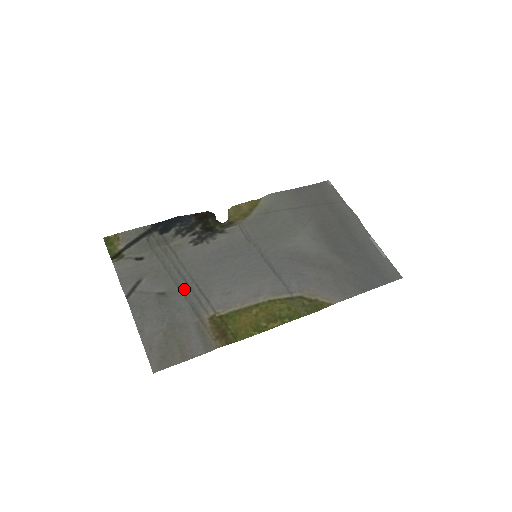
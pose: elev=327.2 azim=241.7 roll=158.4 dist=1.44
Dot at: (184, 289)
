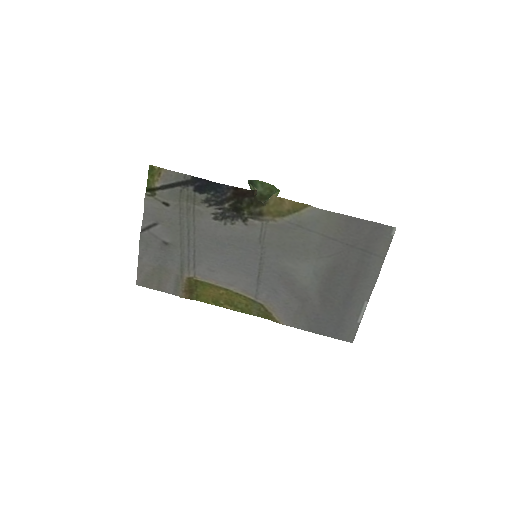
Dot at: (184, 248)
